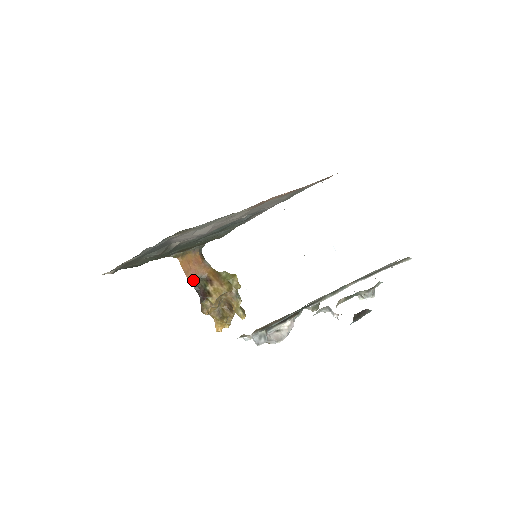
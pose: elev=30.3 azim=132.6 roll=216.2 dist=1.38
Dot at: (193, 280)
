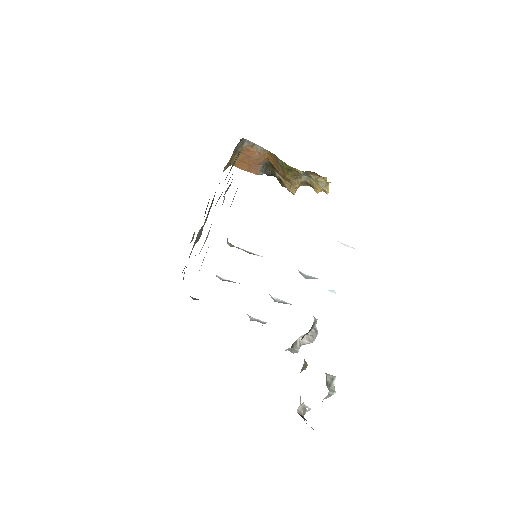
Dot at: (260, 171)
